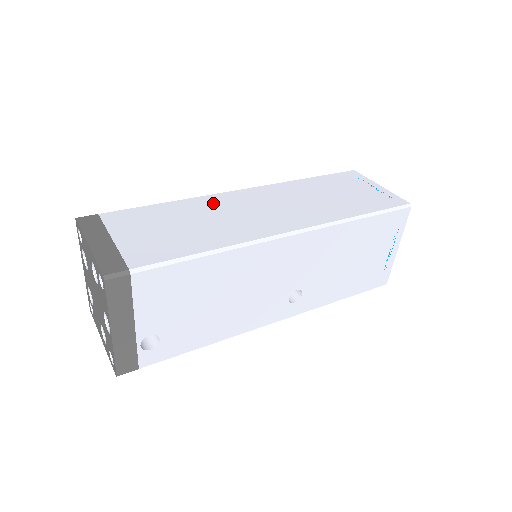
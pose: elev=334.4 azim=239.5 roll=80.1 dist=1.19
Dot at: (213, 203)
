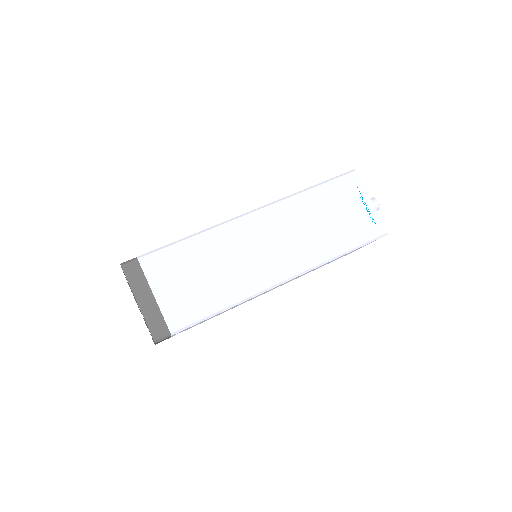
Dot at: (228, 238)
